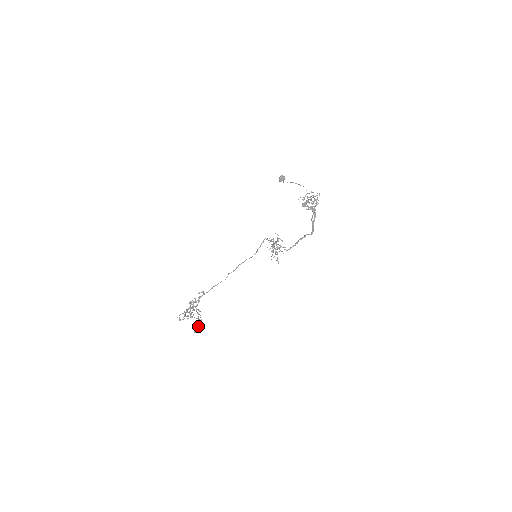
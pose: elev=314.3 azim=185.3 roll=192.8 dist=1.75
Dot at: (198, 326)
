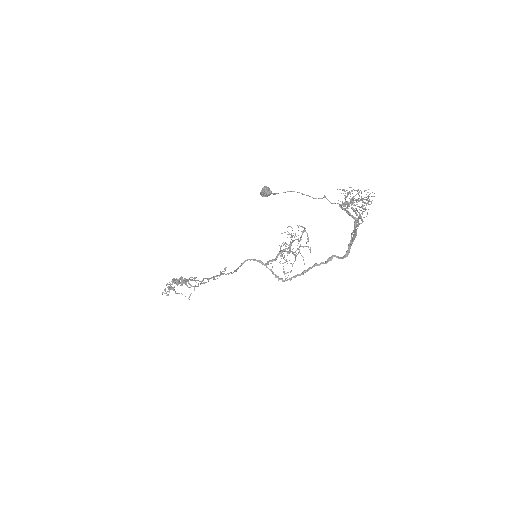
Dot at: (213, 278)
